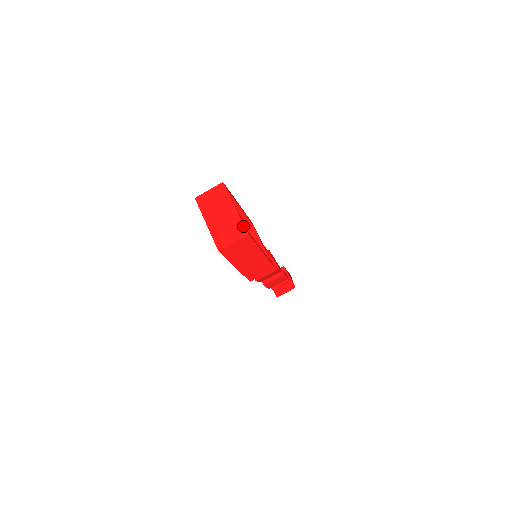
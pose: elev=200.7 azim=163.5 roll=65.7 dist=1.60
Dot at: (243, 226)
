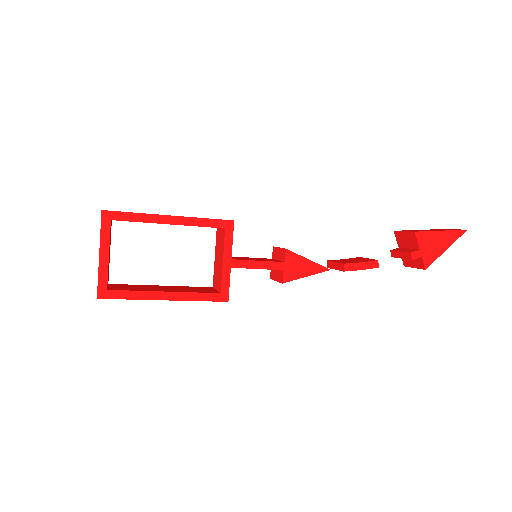
Dot at: occluded
